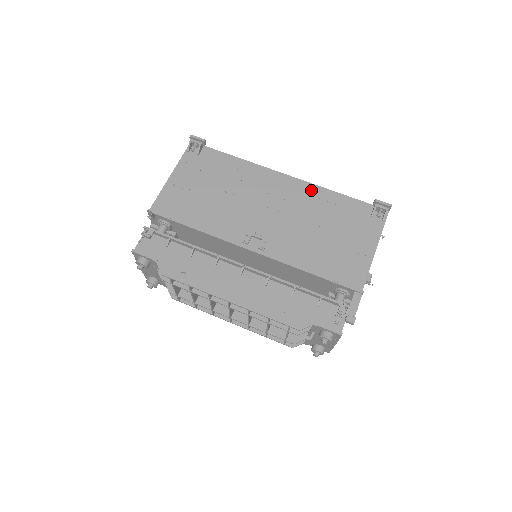
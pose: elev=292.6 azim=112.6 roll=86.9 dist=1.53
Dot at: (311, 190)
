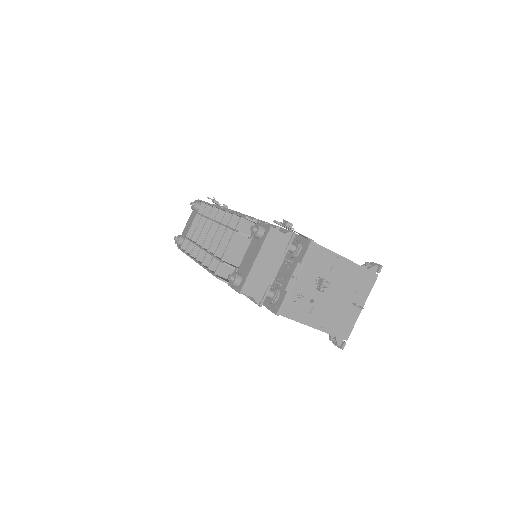
Dot at: occluded
